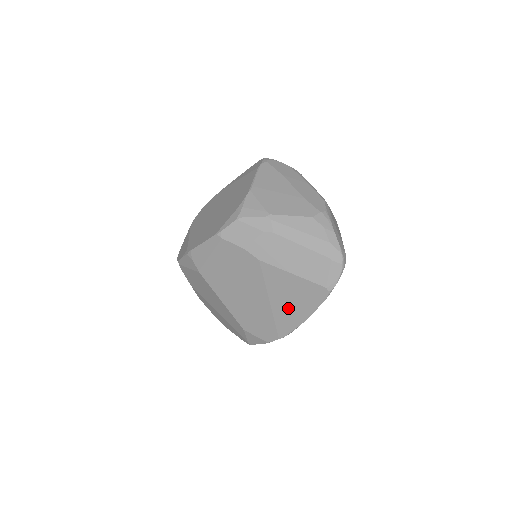
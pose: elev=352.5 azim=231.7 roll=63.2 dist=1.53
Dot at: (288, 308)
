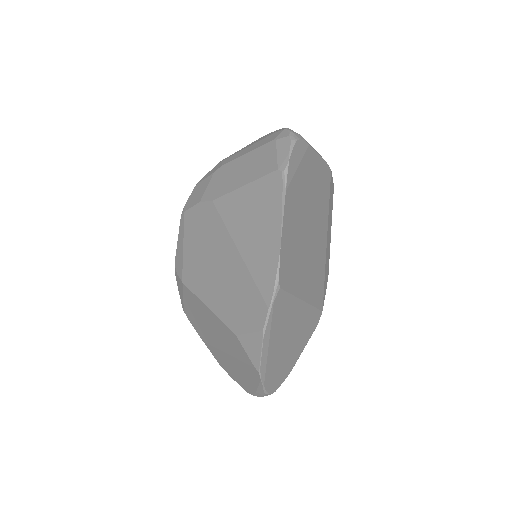
Dot at: (257, 242)
